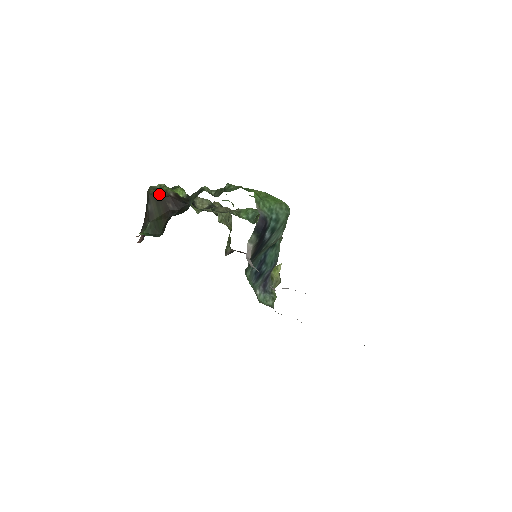
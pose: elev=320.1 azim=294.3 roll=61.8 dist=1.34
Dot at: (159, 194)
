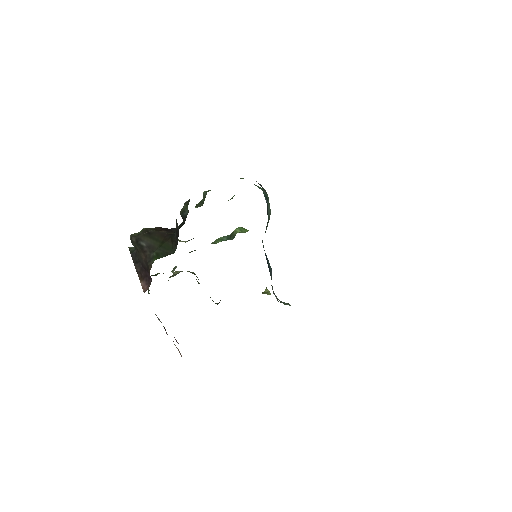
Dot at: (146, 231)
